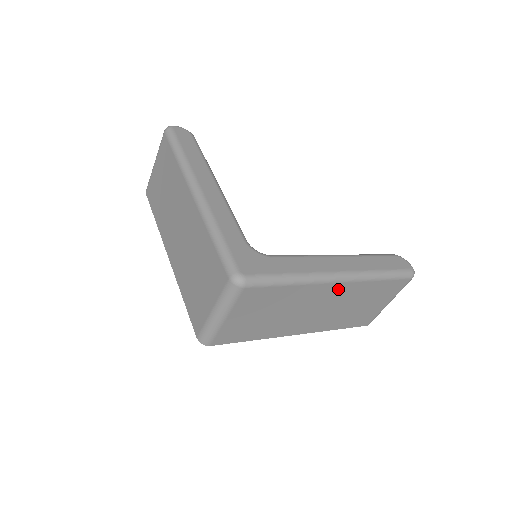
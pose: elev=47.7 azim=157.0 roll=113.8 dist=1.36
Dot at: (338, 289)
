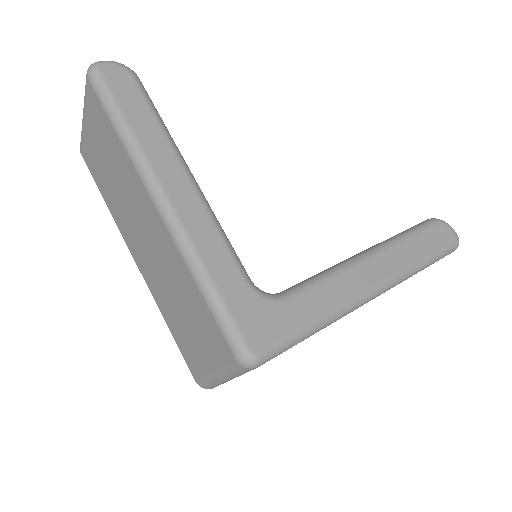
Dot at: occluded
